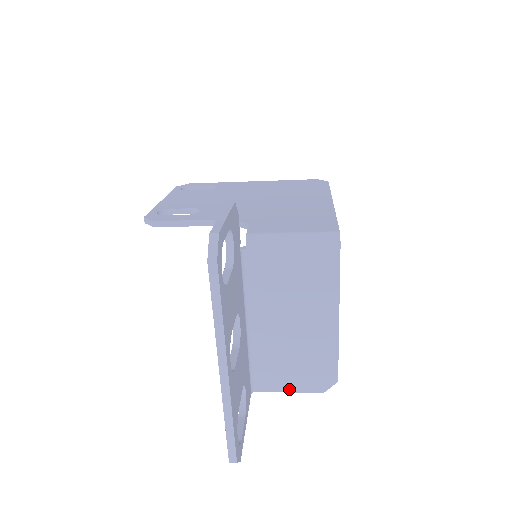
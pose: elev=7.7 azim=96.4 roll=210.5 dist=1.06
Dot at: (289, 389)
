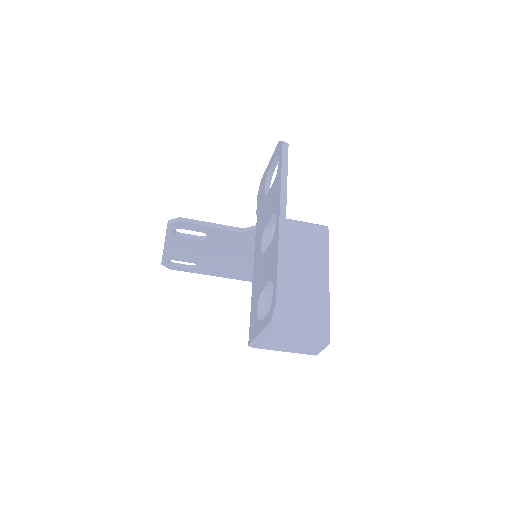
Dot at: (288, 347)
